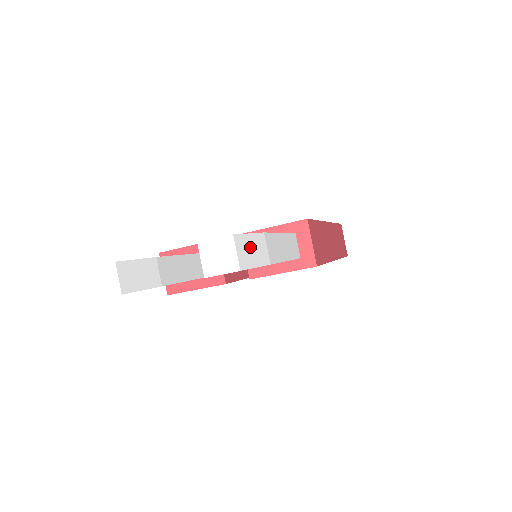
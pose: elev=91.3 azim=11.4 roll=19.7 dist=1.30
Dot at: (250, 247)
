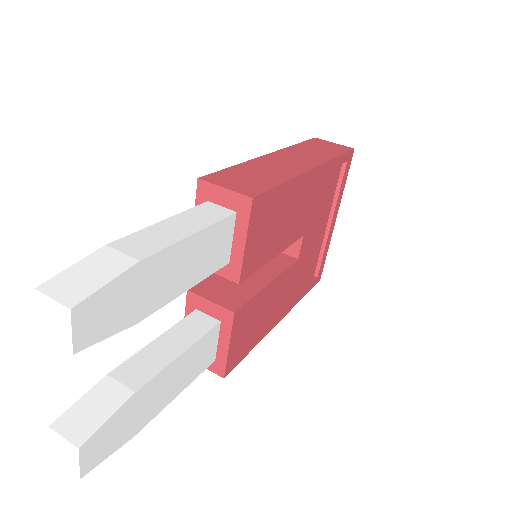
Dot at: (81, 275)
